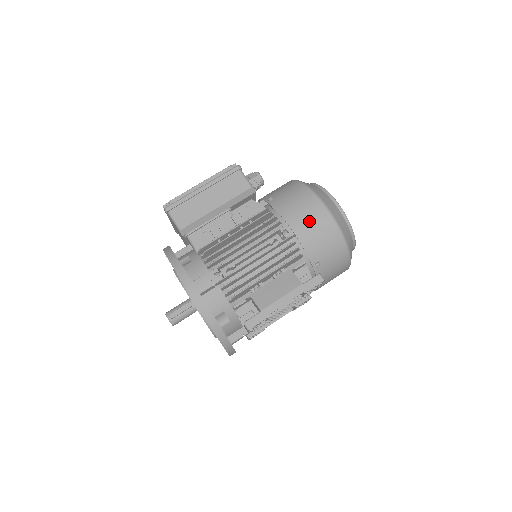
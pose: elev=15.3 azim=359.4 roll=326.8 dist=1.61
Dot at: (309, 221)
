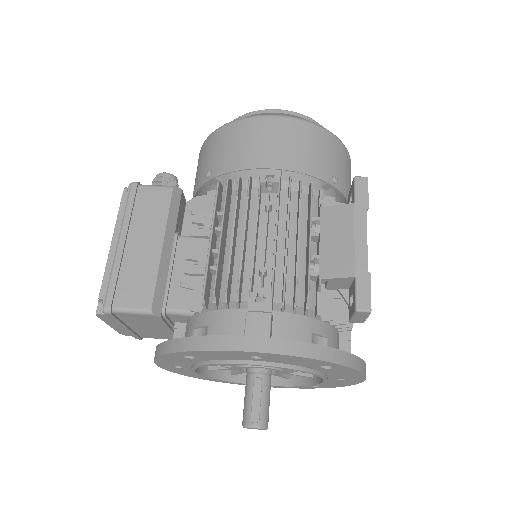
Dot at: (278, 144)
